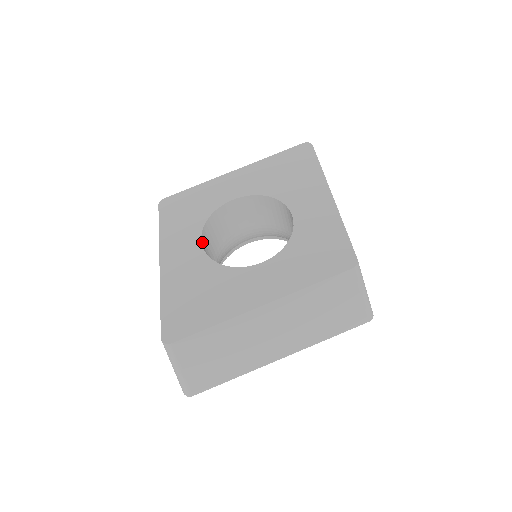
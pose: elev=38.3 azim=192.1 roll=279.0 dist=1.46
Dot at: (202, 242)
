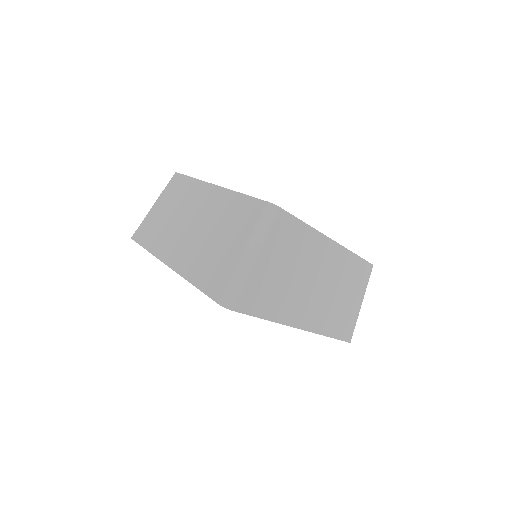
Dot at: occluded
